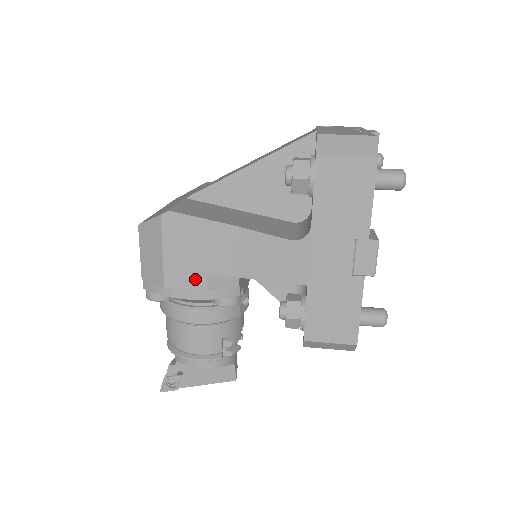
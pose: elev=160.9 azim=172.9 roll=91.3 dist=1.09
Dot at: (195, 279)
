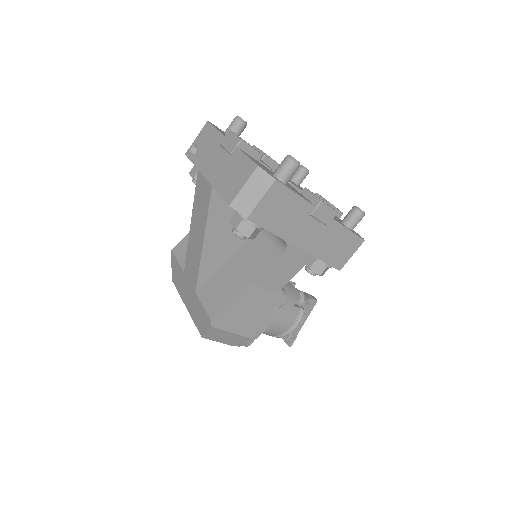
Dot at: (260, 319)
